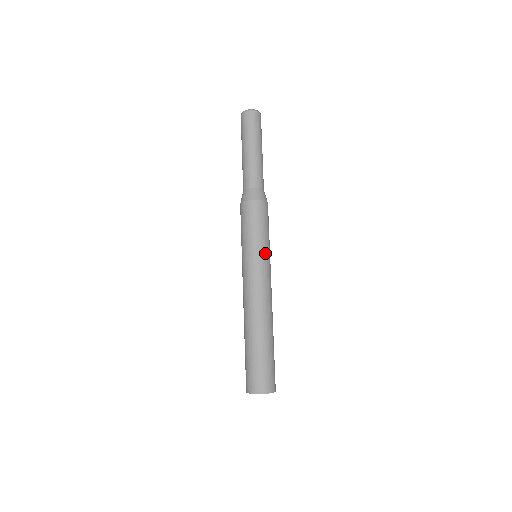
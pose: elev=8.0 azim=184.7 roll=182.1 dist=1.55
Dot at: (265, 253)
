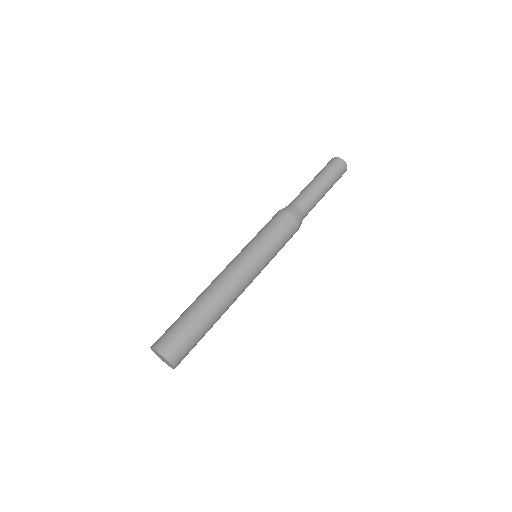
Dot at: (256, 248)
